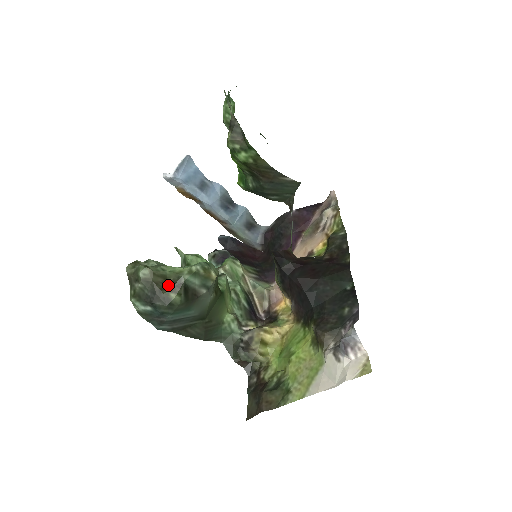
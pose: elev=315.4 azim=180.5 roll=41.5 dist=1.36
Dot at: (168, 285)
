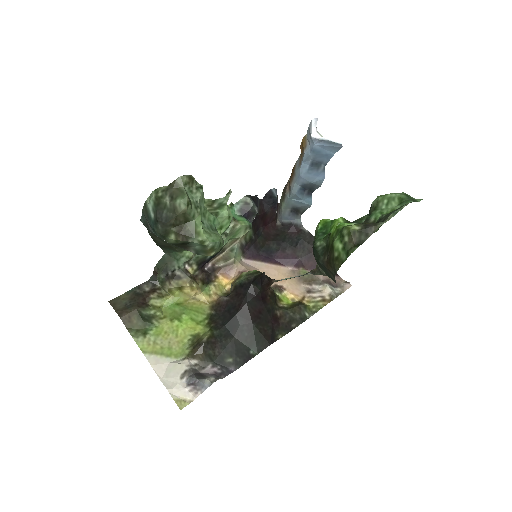
Dot at: (181, 228)
